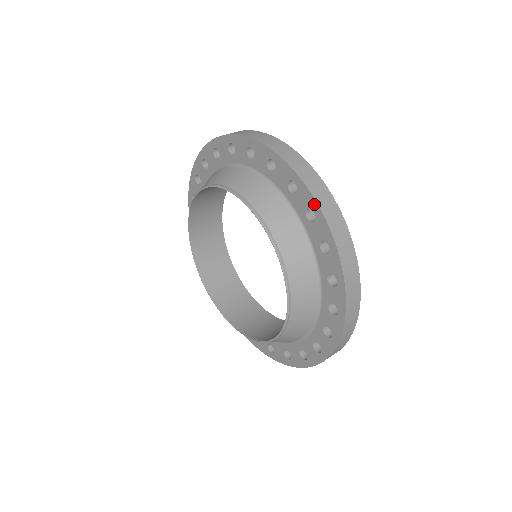
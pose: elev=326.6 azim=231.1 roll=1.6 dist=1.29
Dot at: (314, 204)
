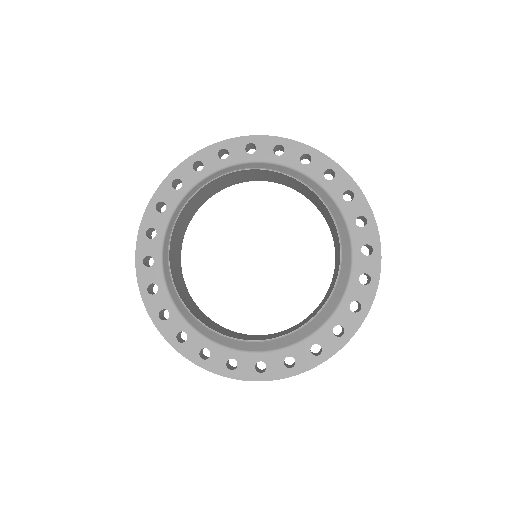
Dot at: (305, 148)
